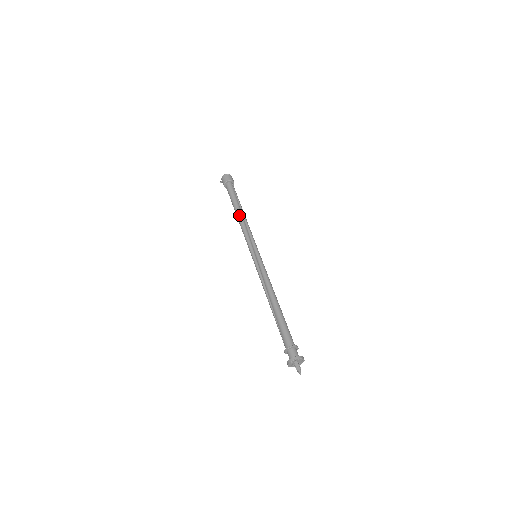
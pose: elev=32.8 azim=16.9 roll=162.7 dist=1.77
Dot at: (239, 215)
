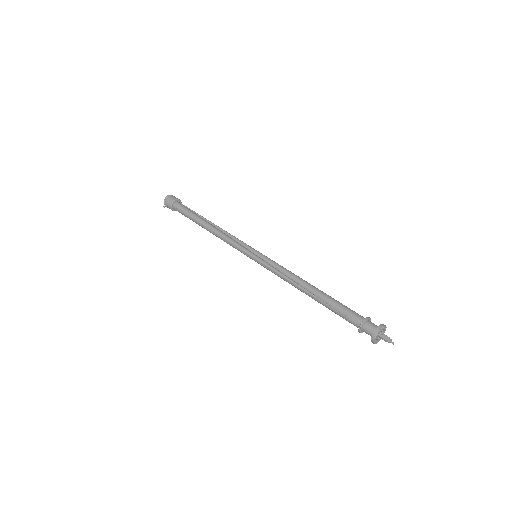
Dot at: (210, 226)
